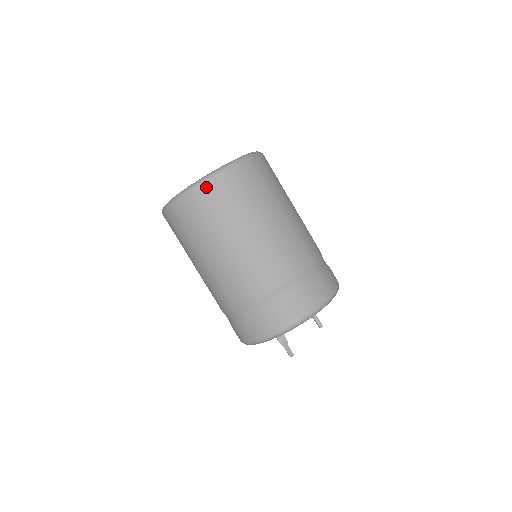
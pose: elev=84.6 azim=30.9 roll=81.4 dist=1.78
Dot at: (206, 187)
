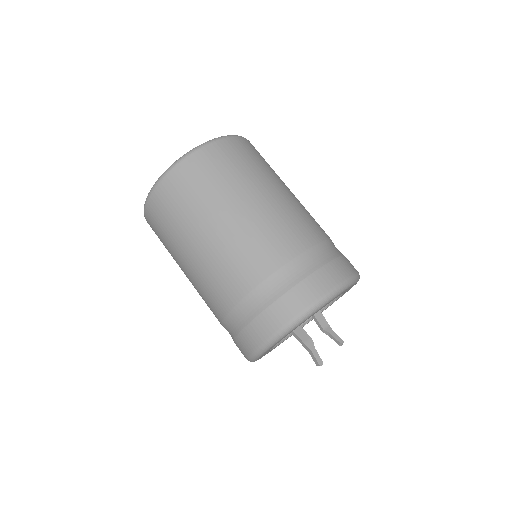
Dot at: (205, 151)
